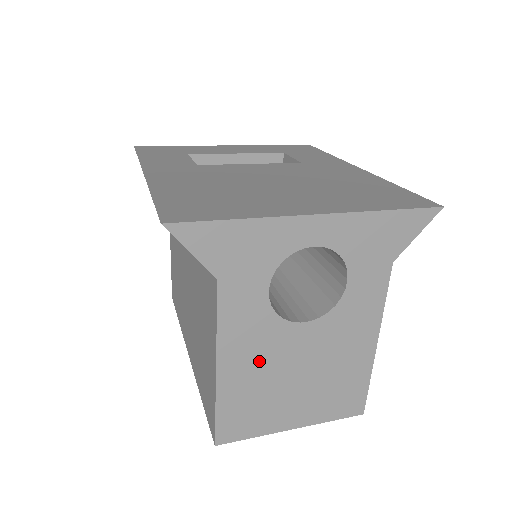
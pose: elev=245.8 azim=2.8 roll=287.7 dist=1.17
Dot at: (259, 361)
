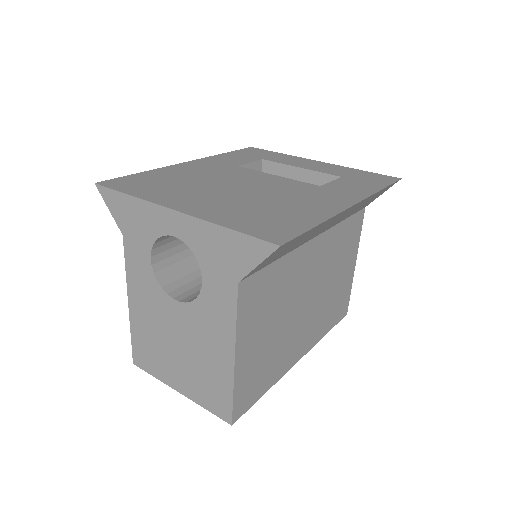
Dot at: (151, 314)
